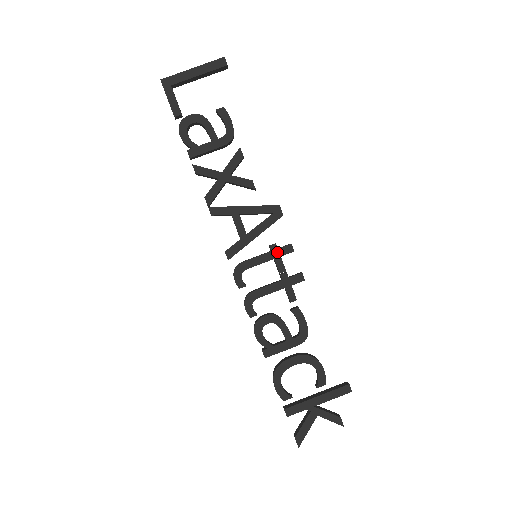
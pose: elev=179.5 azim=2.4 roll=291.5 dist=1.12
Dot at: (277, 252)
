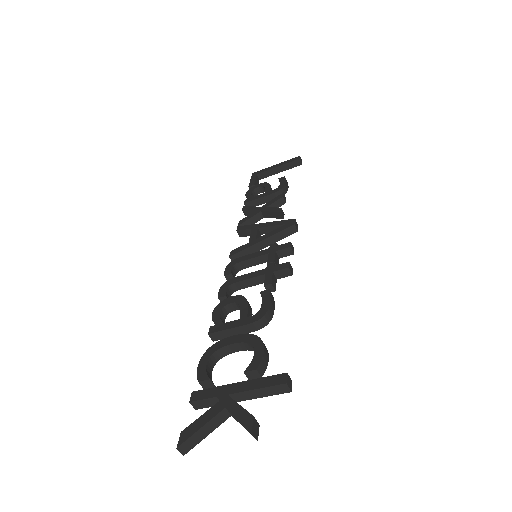
Dot at: (274, 248)
